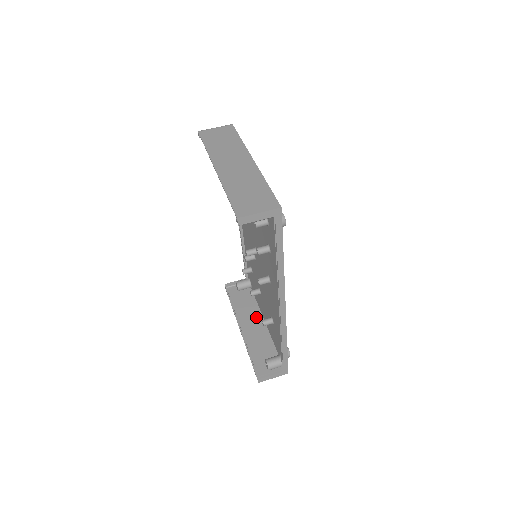
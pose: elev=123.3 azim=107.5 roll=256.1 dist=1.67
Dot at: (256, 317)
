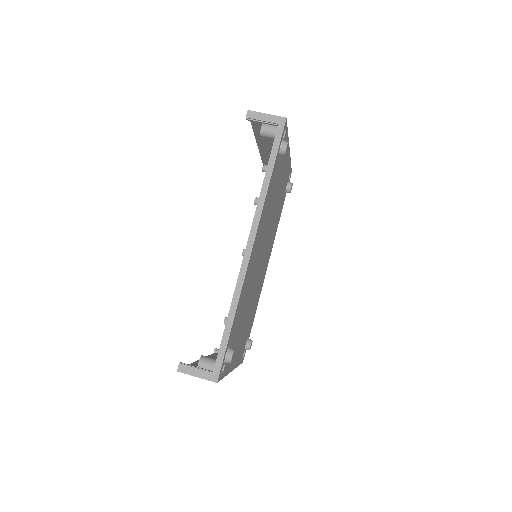
Dot at: occluded
